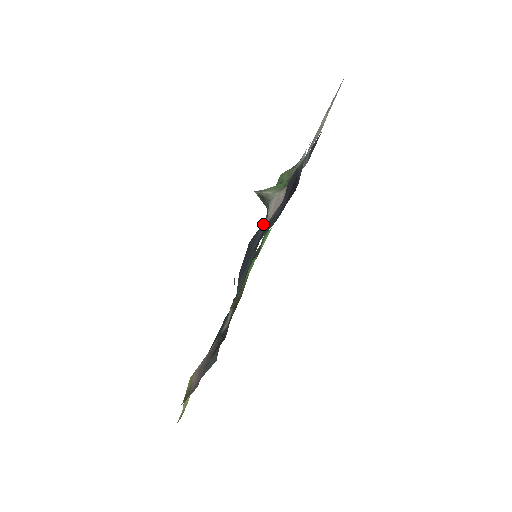
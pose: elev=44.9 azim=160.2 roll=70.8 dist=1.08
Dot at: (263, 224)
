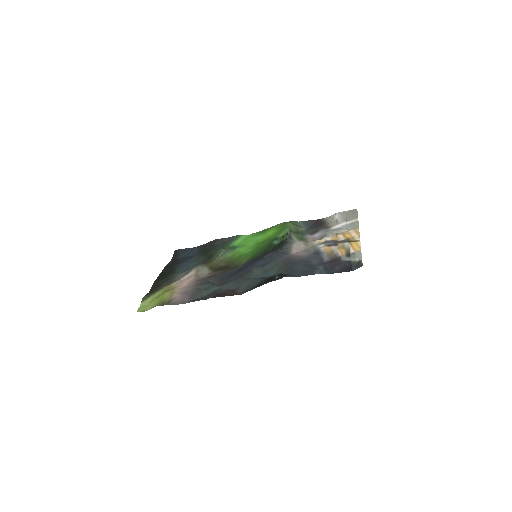
Dot at: (285, 251)
